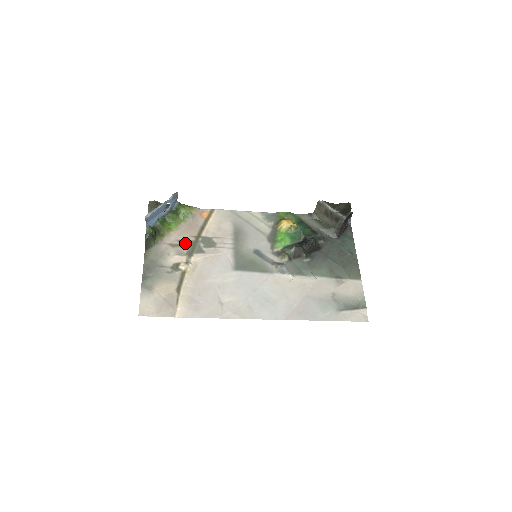
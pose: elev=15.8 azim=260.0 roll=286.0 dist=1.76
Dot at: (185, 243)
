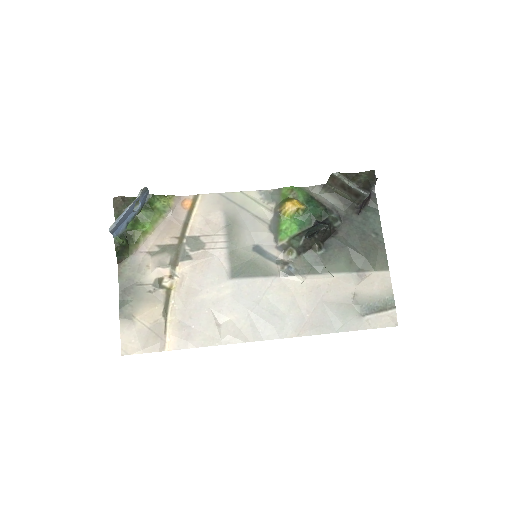
Dot at: (166, 249)
